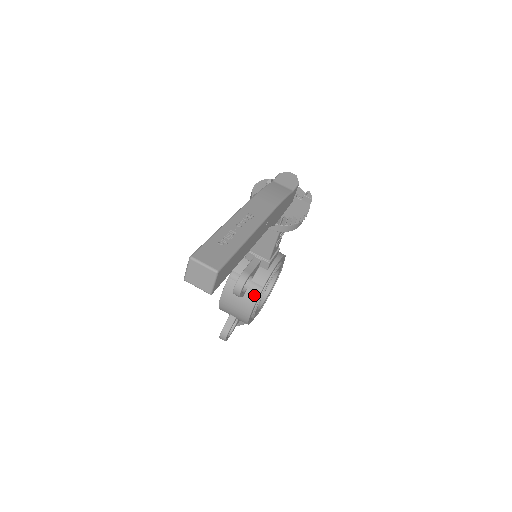
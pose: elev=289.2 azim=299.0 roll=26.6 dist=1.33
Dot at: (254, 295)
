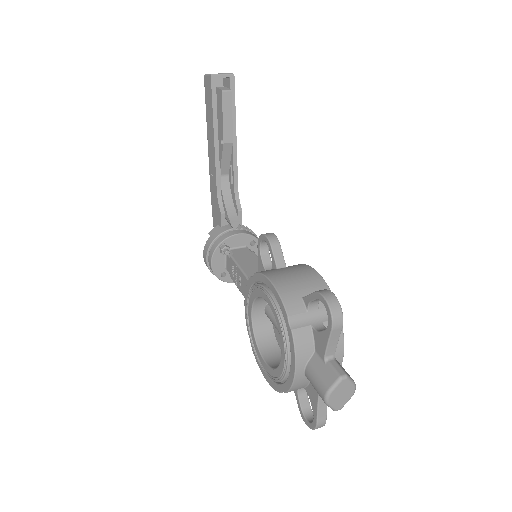
Dot at: (294, 265)
